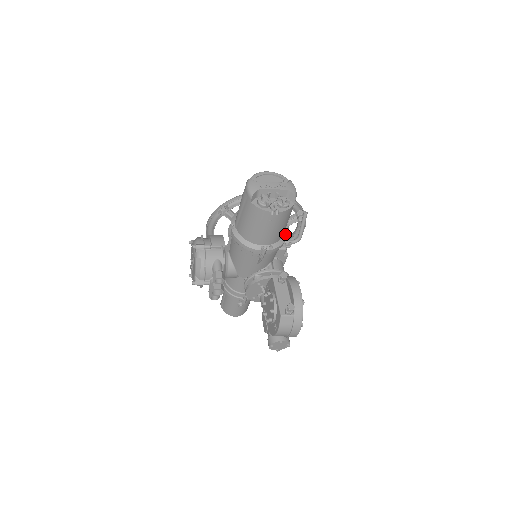
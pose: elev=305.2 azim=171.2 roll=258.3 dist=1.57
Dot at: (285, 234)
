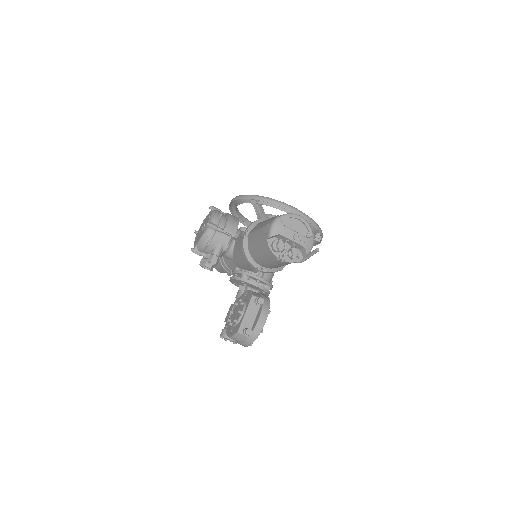
Dot at: occluded
